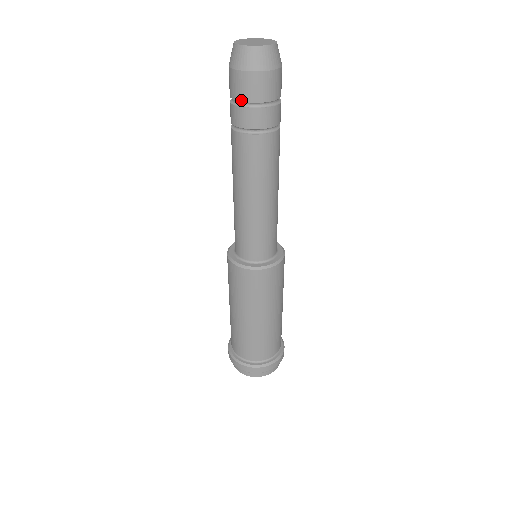
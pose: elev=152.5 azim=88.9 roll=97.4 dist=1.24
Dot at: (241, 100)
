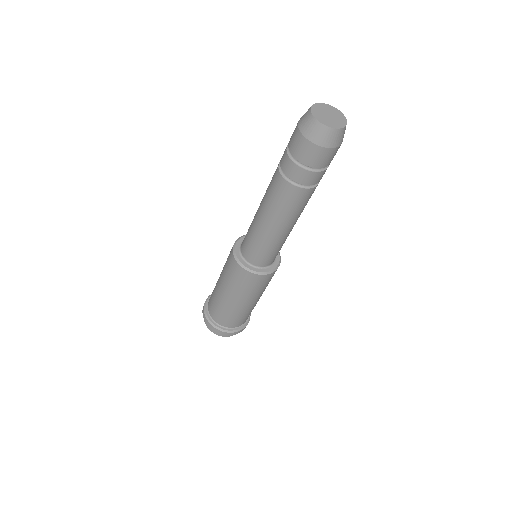
Dot at: (289, 147)
